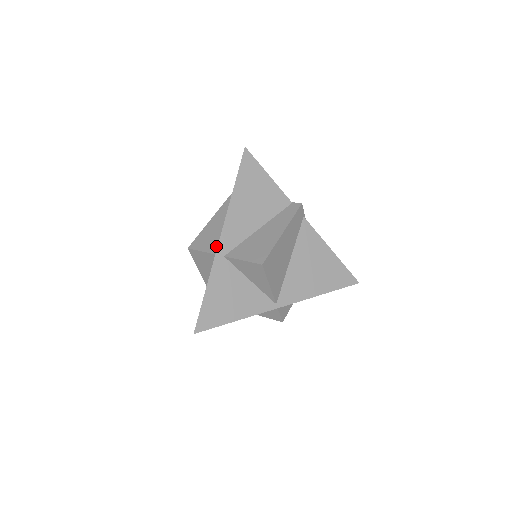
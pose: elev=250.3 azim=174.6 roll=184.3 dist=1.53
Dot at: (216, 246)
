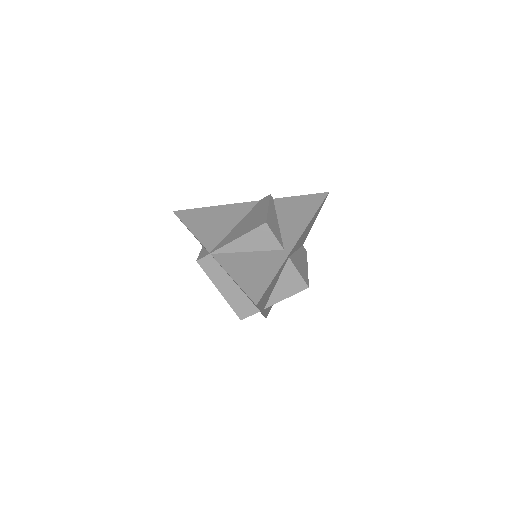
Dot at: (282, 241)
